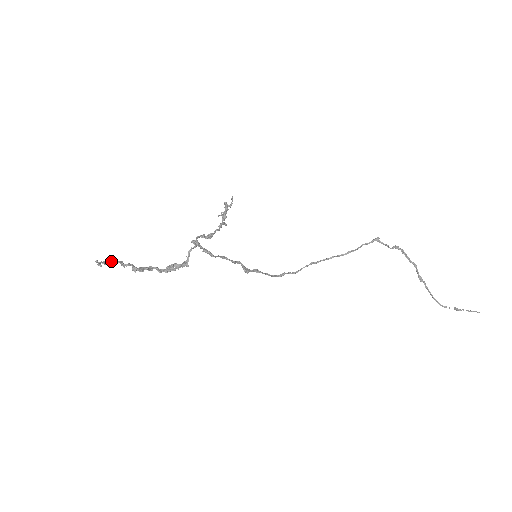
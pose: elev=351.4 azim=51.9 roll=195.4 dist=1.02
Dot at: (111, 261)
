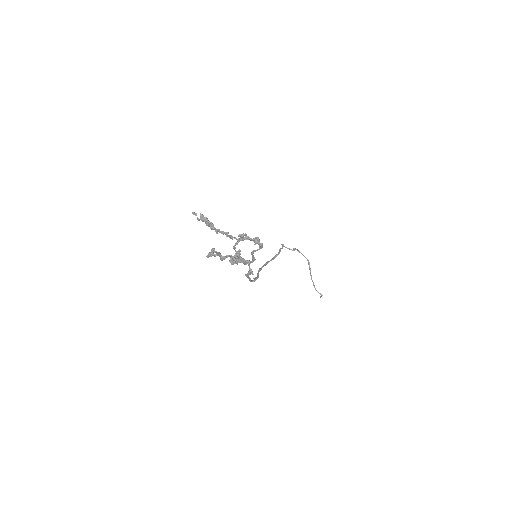
Dot at: (216, 252)
